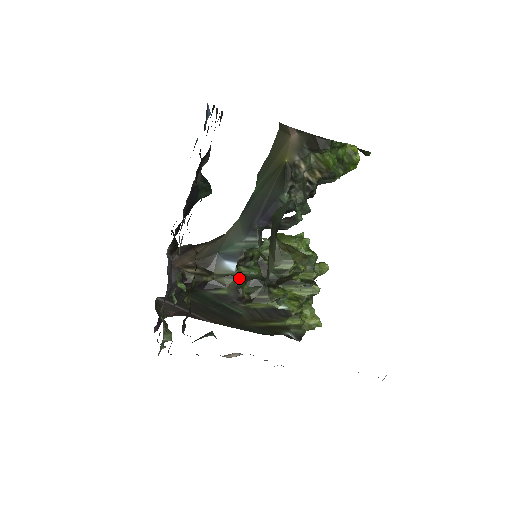
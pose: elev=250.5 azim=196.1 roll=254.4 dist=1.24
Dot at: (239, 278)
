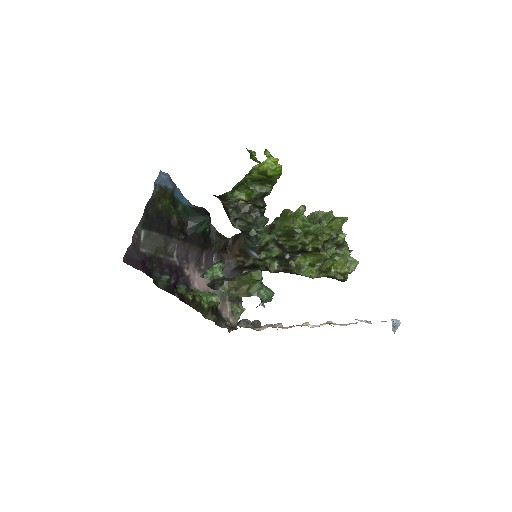
Dot at: (266, 260)
